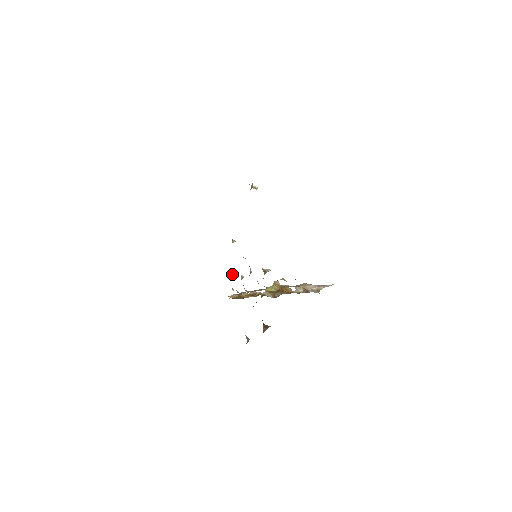
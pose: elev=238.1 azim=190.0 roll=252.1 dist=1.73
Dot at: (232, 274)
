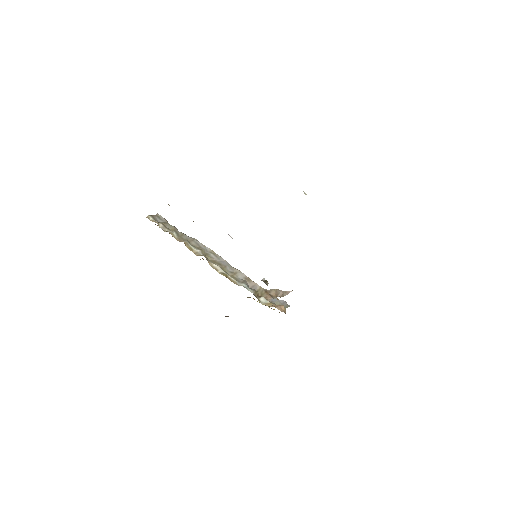
Dot at: occluded
